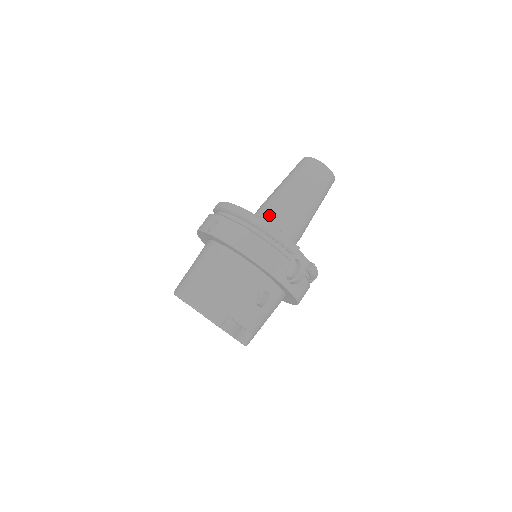
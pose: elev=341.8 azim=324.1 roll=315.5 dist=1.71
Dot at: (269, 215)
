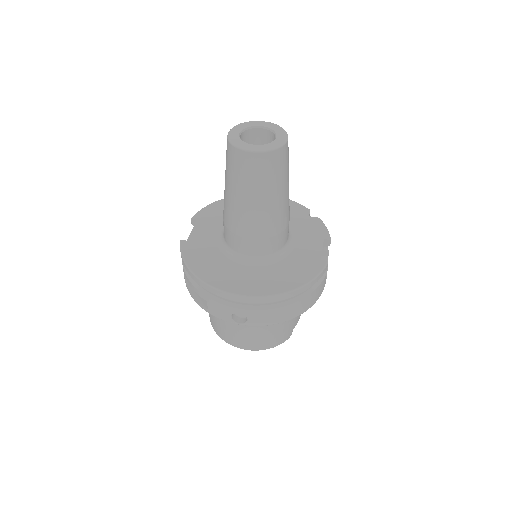
Dot at: (262, 246)
